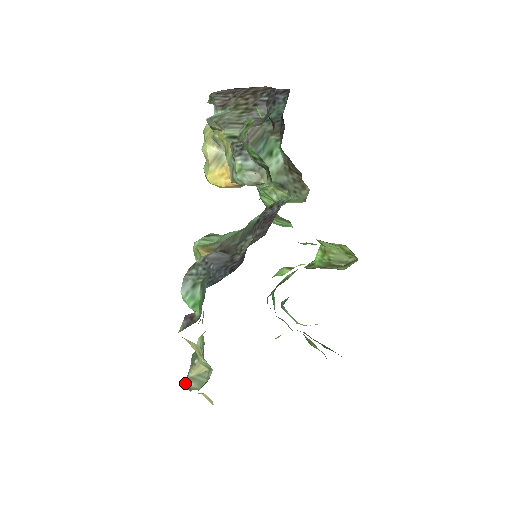
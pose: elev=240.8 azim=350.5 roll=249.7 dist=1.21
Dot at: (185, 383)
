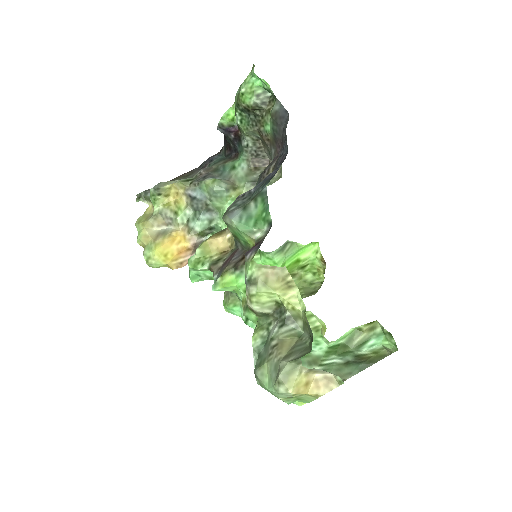
Dot at: (283, 367)
